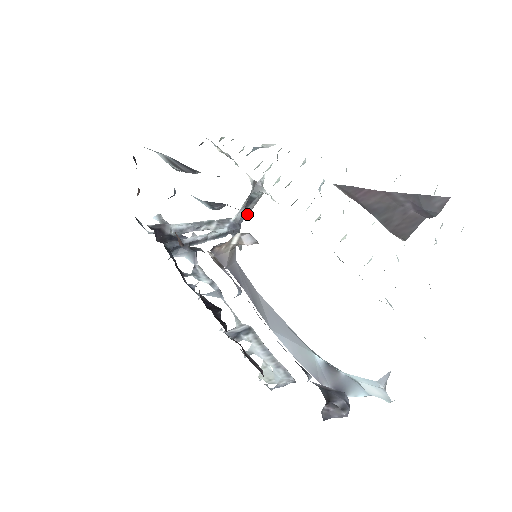
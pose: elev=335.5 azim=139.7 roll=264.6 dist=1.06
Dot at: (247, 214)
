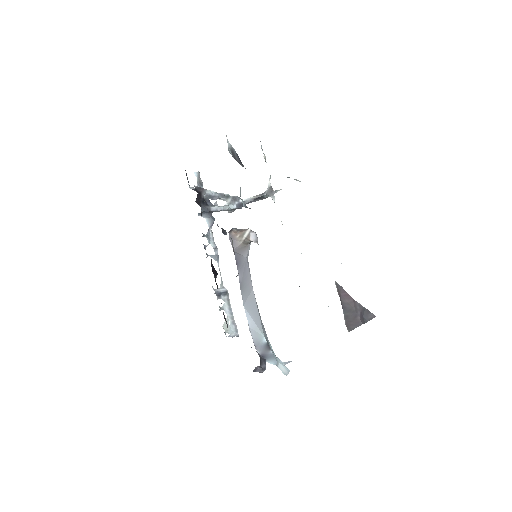
Dot at: occluded
